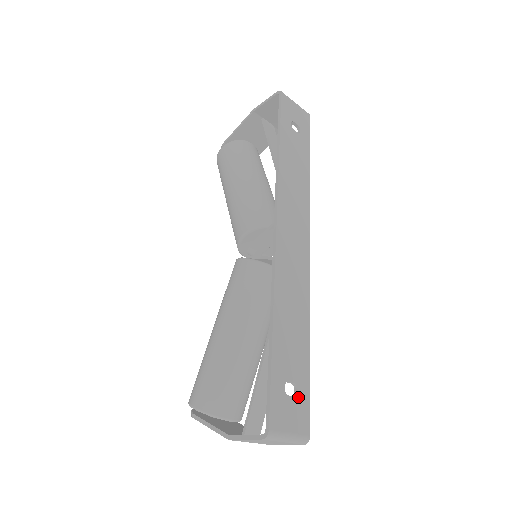
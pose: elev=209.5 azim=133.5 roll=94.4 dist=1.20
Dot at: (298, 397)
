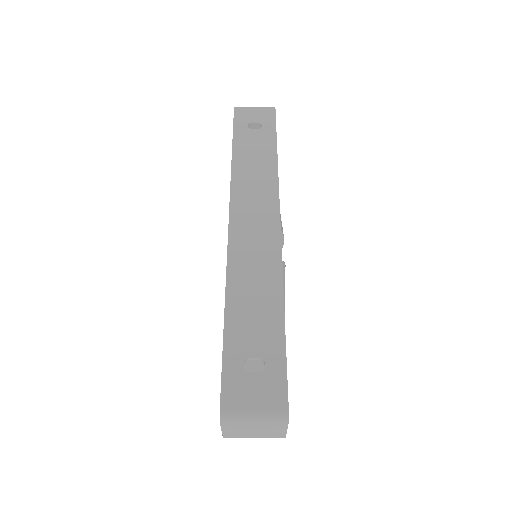
Dot at: (266, 371)
